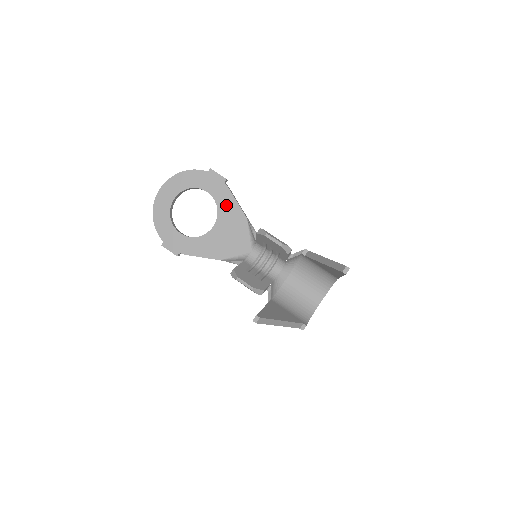
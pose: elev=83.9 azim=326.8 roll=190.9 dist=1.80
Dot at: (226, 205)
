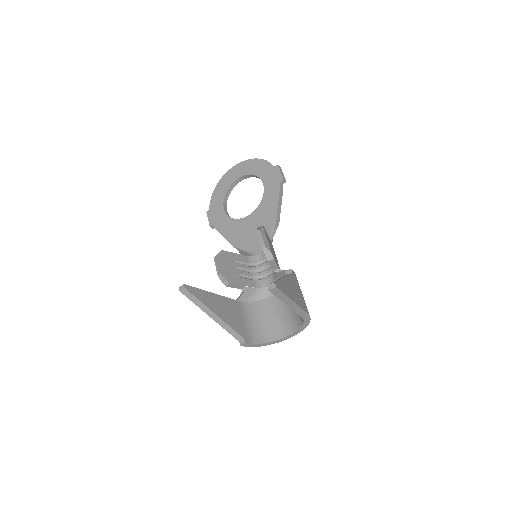
Dot at: (269, 202)
